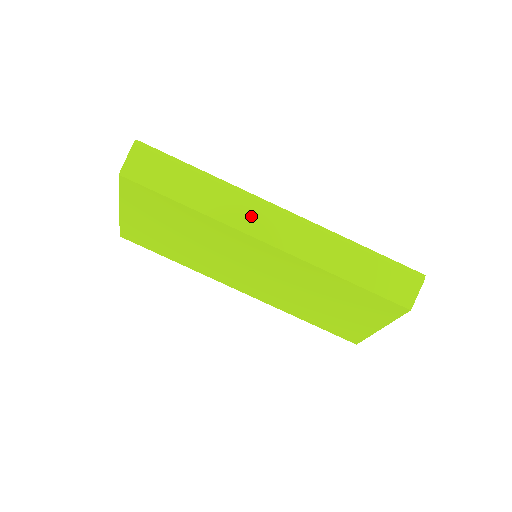
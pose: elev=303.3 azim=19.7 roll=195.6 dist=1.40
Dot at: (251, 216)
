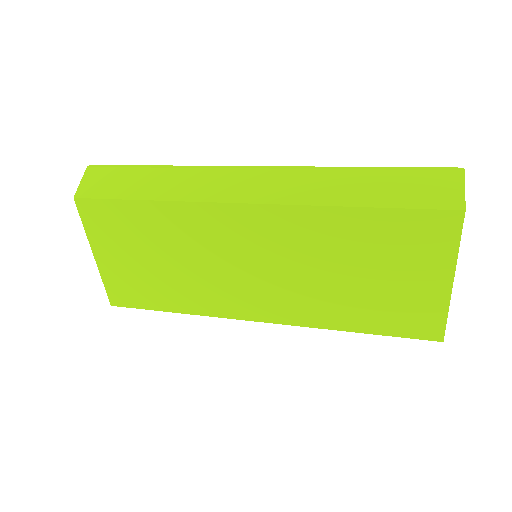
Dot at: (219, 184)
